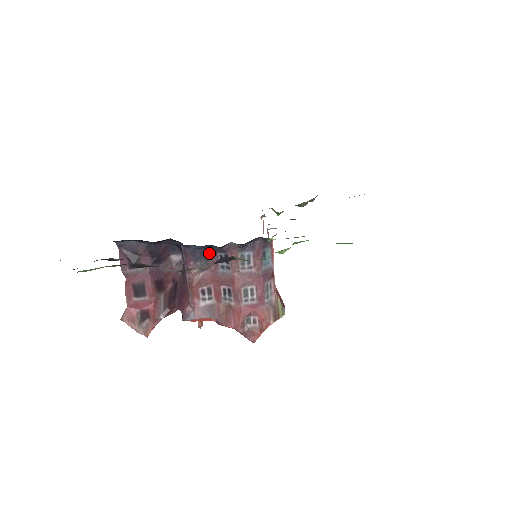
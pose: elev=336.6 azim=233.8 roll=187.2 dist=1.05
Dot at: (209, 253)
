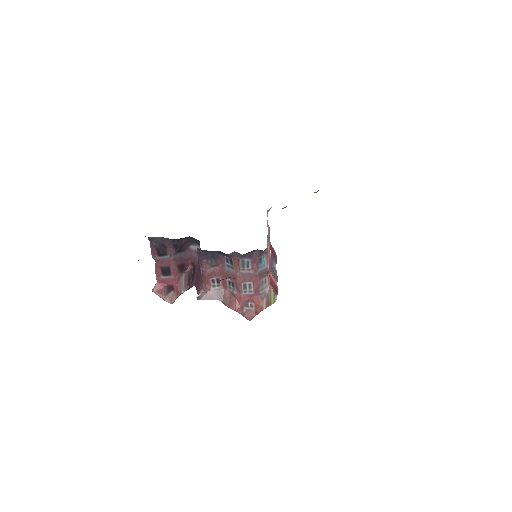
Dot at: (218, 255)
